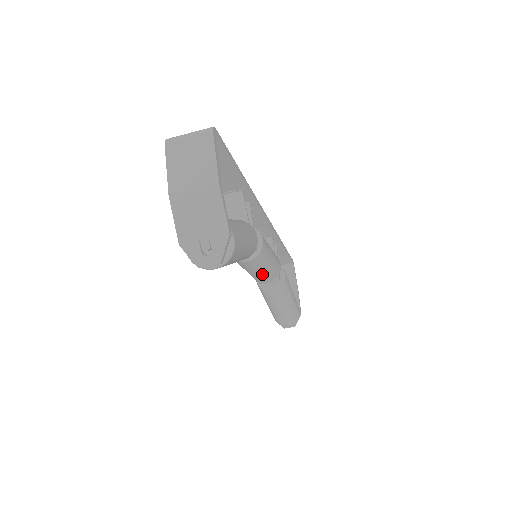
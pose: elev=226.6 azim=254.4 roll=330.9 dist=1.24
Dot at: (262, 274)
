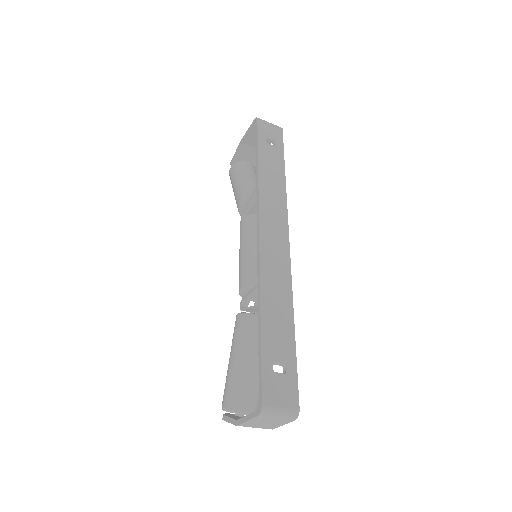
Dot at: occluded
